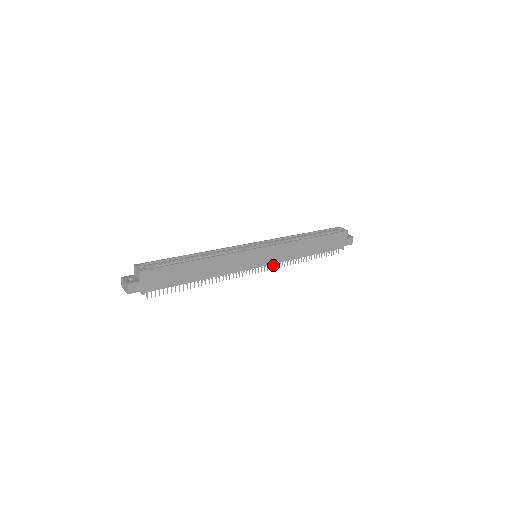
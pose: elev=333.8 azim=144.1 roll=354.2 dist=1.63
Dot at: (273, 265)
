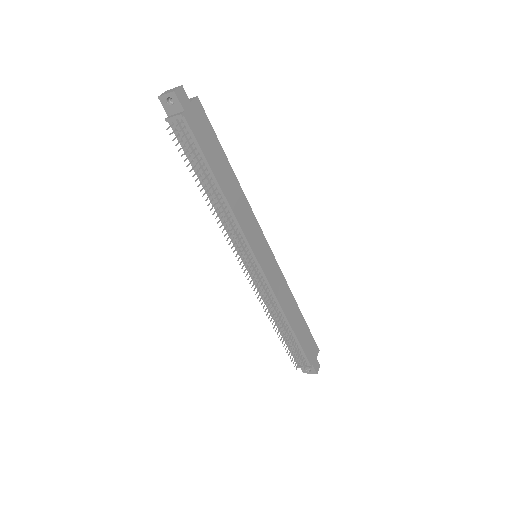
Dot at: (264, 286)
